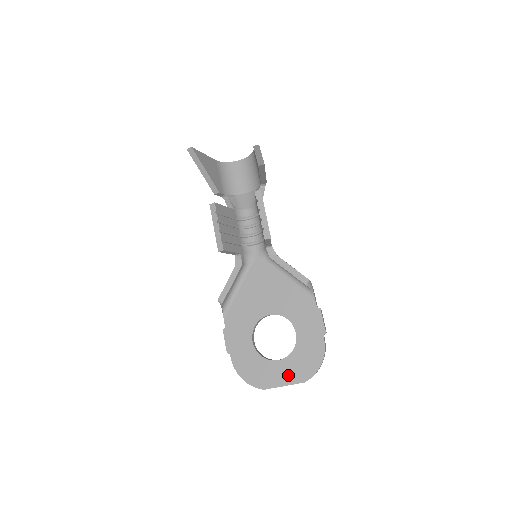
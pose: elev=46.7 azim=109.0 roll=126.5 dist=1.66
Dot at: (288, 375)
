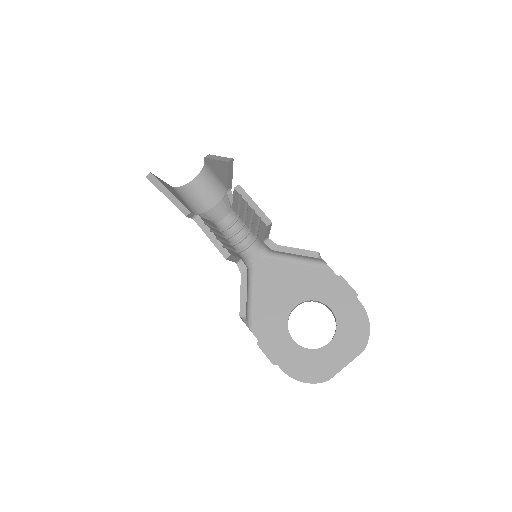
Dot at: (345, 353)
